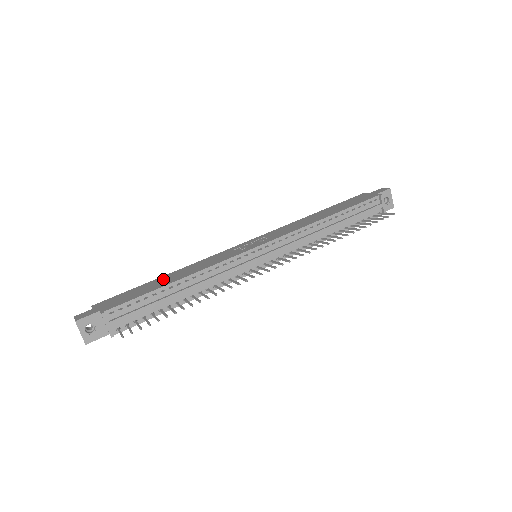
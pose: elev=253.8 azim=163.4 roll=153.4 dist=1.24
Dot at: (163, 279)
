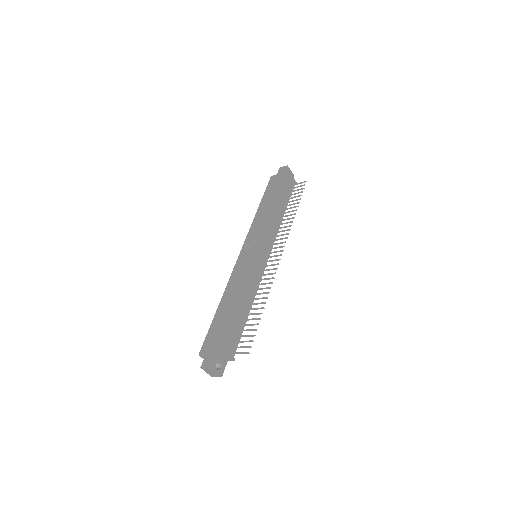
Dot at: (224, 307)
